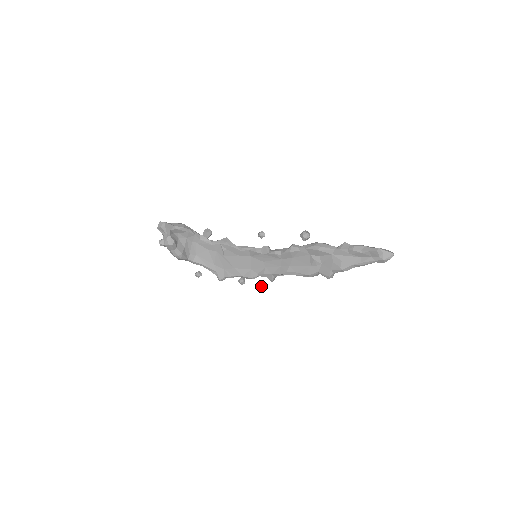
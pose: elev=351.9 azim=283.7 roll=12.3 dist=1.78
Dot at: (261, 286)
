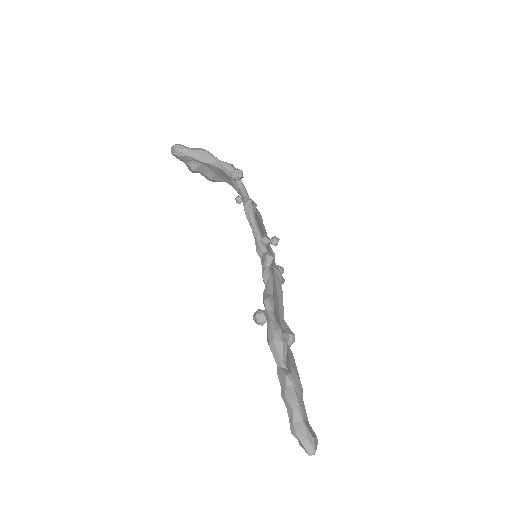
Dot at: occluded
